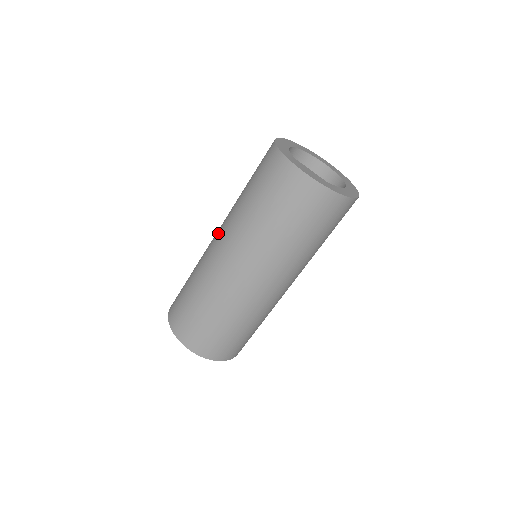
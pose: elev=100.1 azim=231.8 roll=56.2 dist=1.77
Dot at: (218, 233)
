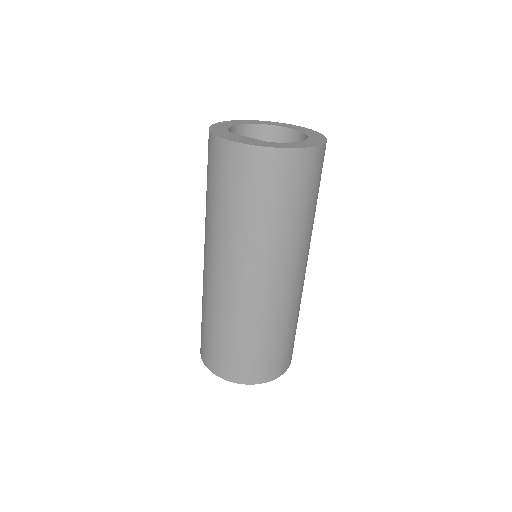
Dot at: occluded
